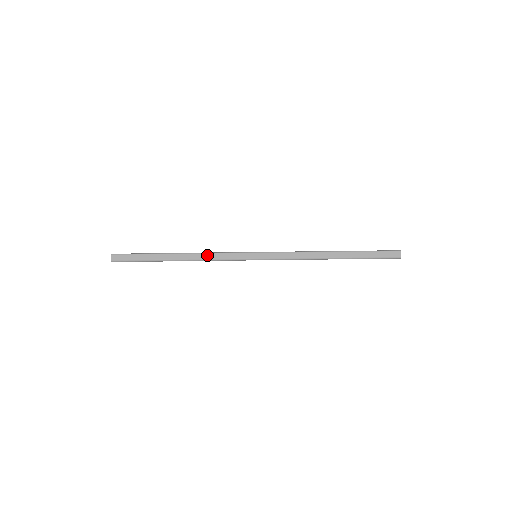
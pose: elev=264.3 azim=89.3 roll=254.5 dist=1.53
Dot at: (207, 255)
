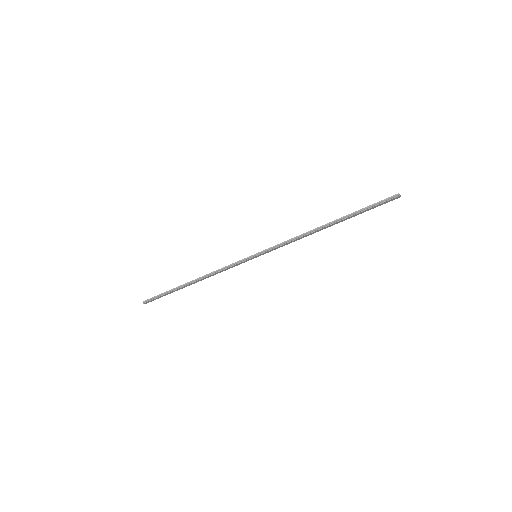
Dot at: (215, 274)
